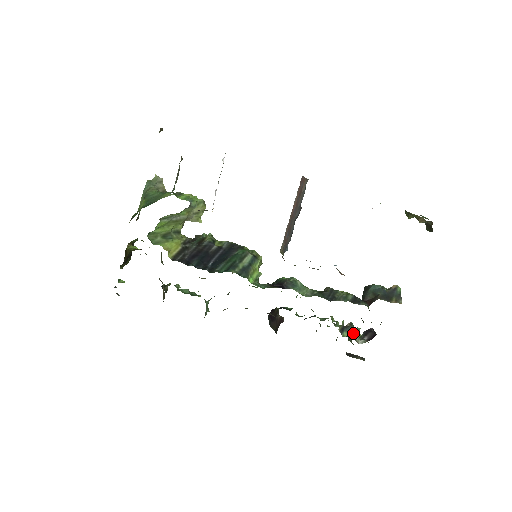
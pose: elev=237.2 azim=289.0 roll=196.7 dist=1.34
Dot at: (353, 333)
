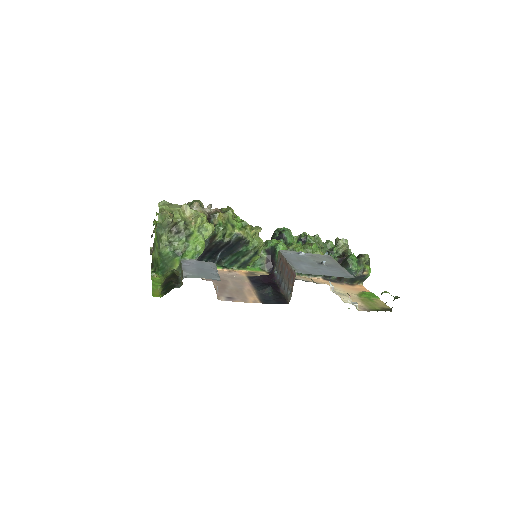
Dot at: occluded
